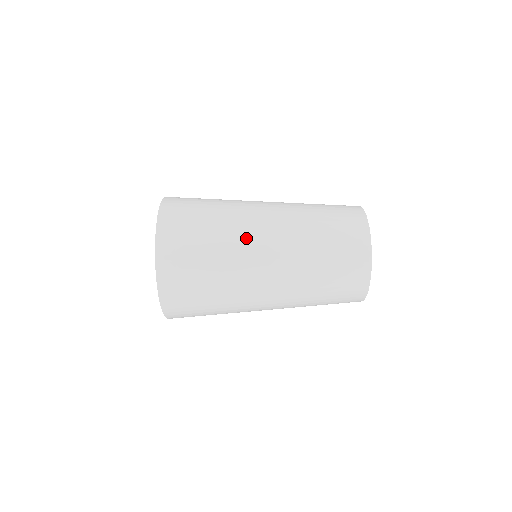
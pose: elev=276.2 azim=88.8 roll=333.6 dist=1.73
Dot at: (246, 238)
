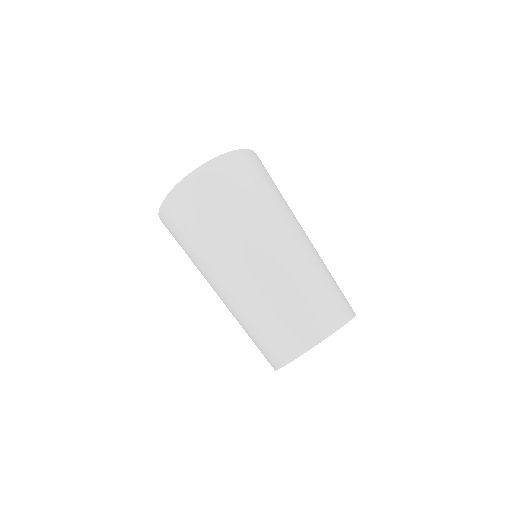
Dot at: (292, 216)
